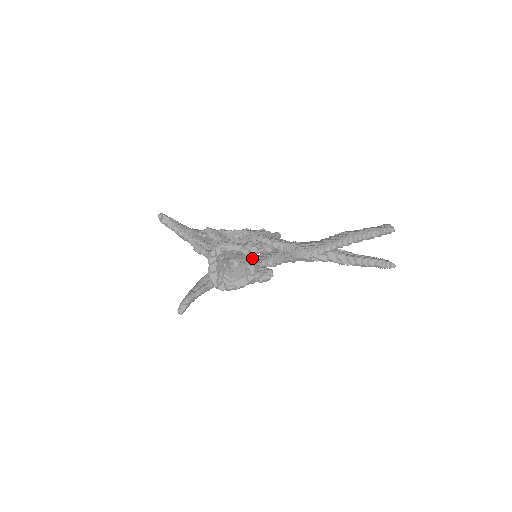
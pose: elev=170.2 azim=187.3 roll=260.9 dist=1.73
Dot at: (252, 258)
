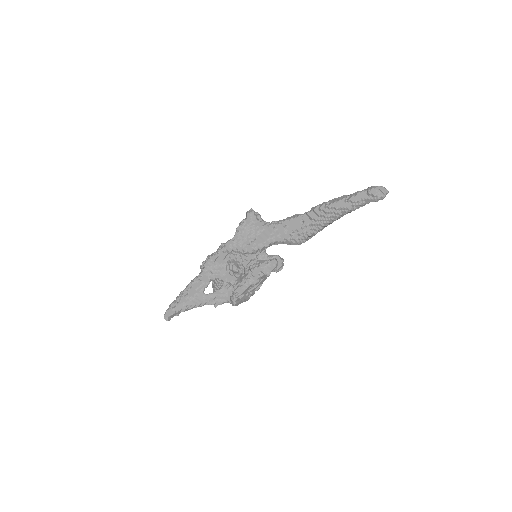
Dot at: occluded
